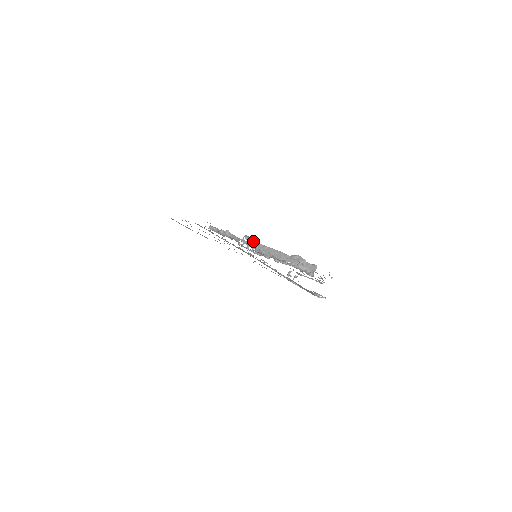
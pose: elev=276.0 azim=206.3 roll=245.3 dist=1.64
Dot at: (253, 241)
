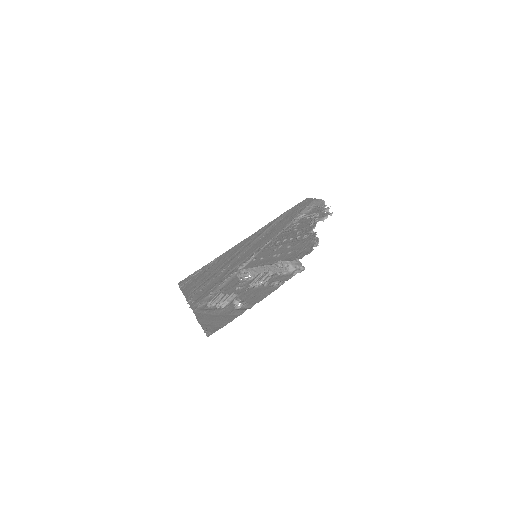
Dot at: (242, 270)
